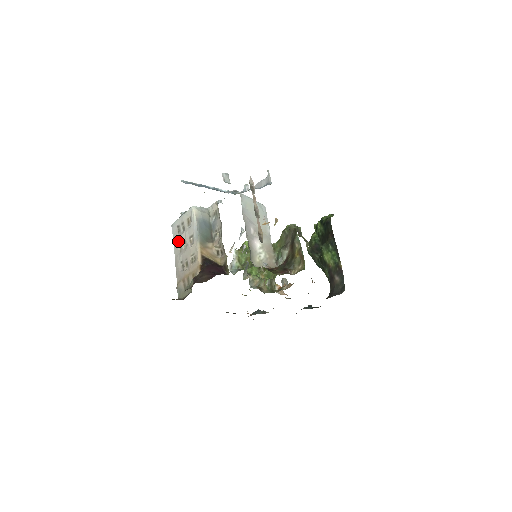
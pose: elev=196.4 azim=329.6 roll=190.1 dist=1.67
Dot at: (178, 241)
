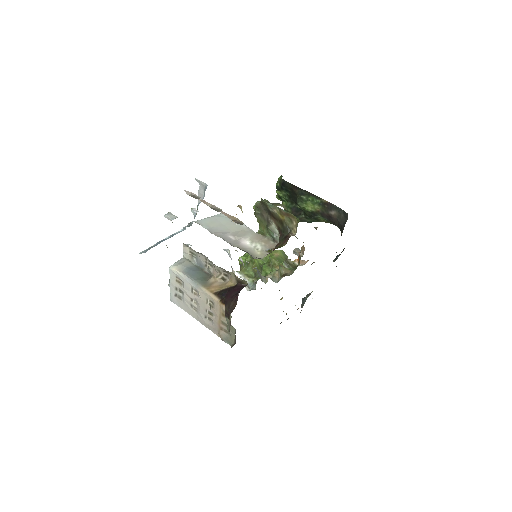
Dot at: (187, 306)
